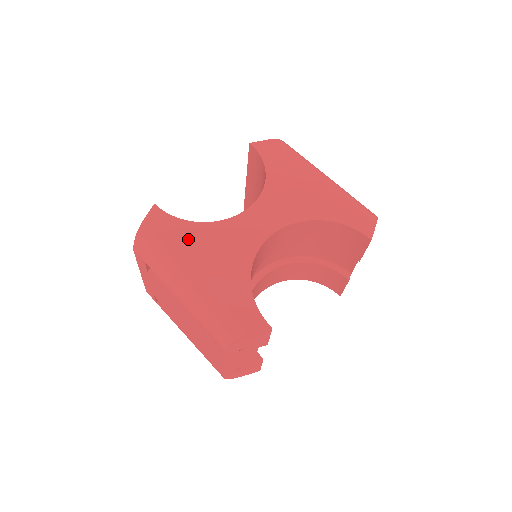
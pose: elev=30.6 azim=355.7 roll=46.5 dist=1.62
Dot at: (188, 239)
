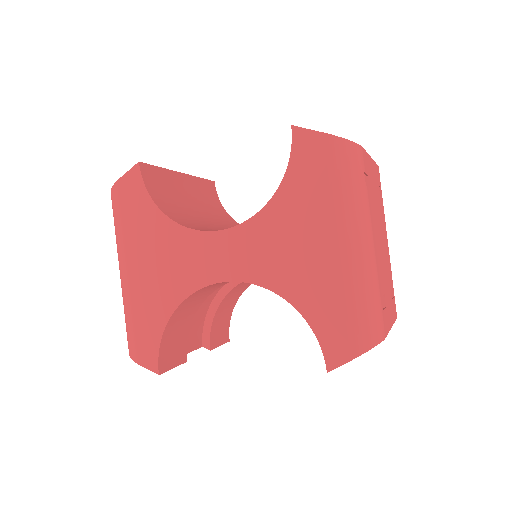
Dot at: (145, 229)
